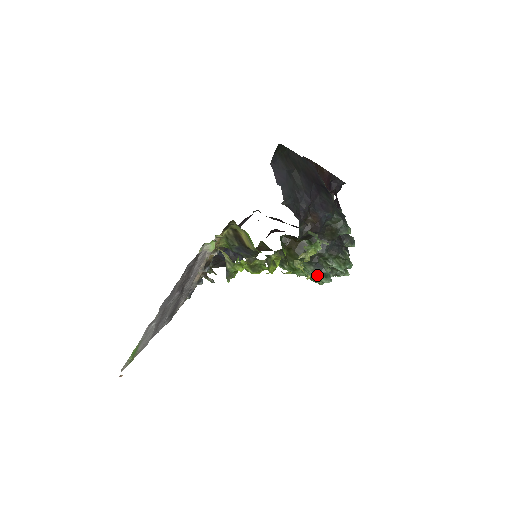
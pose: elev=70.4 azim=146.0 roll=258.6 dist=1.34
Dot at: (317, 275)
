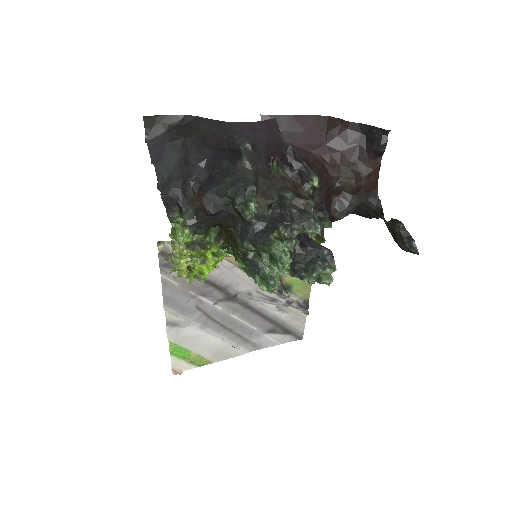
Dot at: (254, 278)
